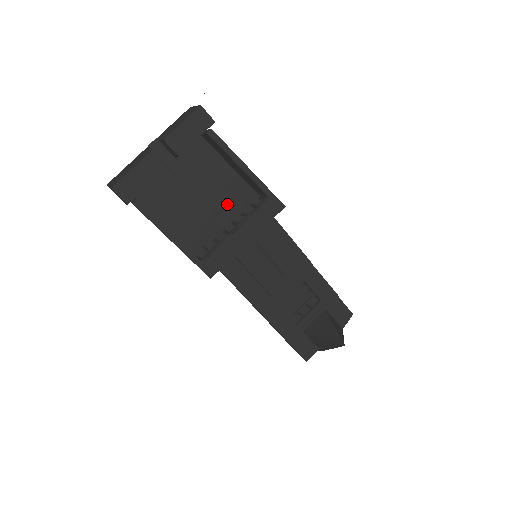
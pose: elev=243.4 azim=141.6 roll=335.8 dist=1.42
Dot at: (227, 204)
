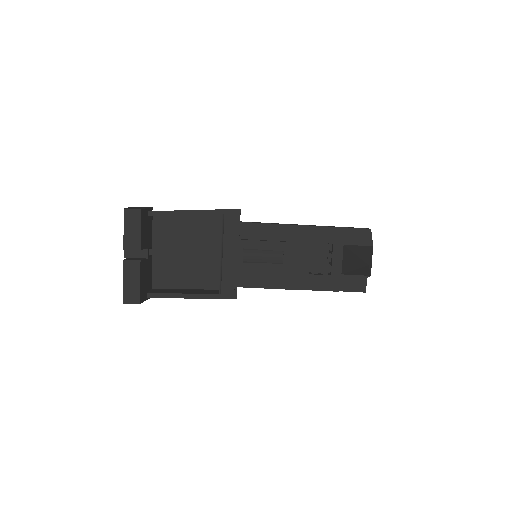
Dot at: (209, 240)
